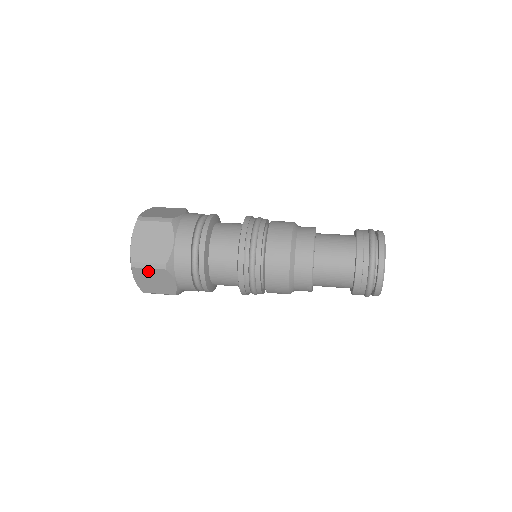
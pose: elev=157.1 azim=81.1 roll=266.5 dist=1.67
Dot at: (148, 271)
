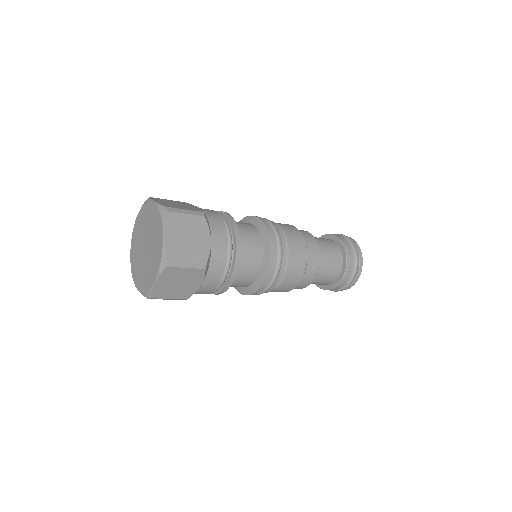
Dot at: (182, 271)
